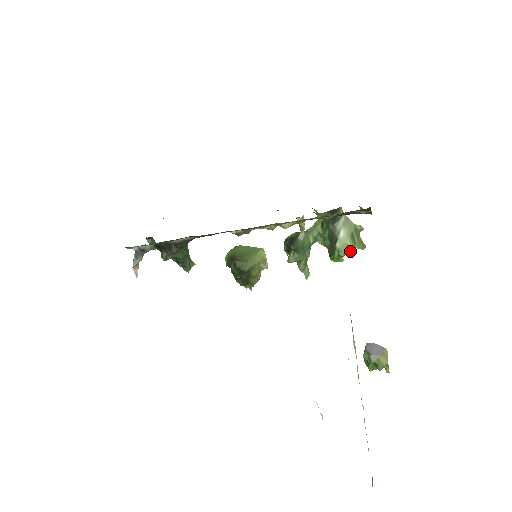
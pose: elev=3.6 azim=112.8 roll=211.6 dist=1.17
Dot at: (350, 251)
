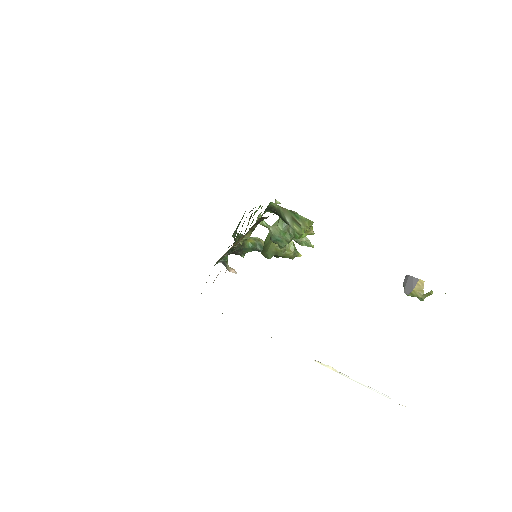
Dot at: (299, 234)
